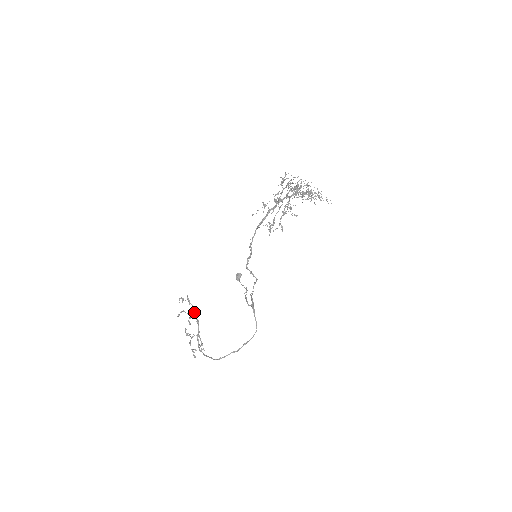
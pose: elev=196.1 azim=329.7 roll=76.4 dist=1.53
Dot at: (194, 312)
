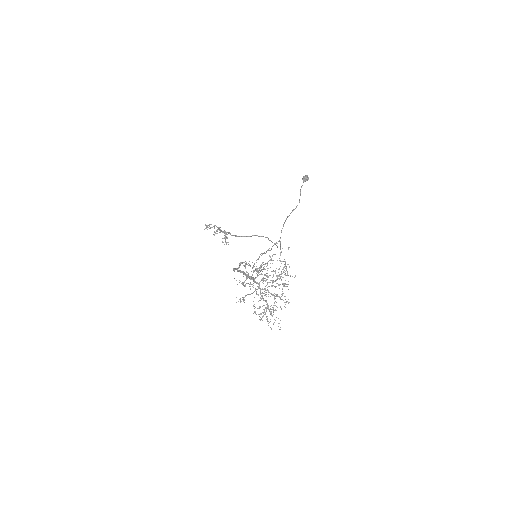
Dot at: occluded
